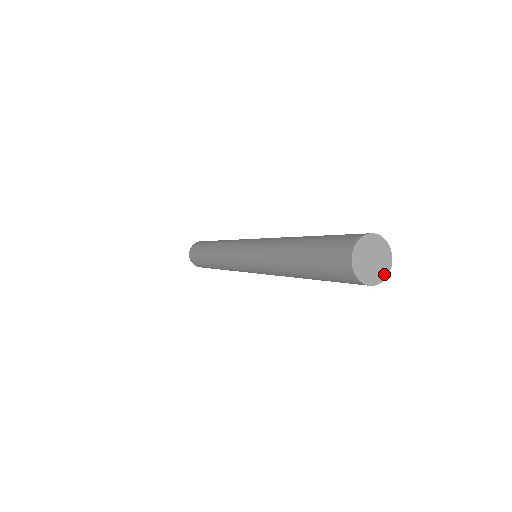
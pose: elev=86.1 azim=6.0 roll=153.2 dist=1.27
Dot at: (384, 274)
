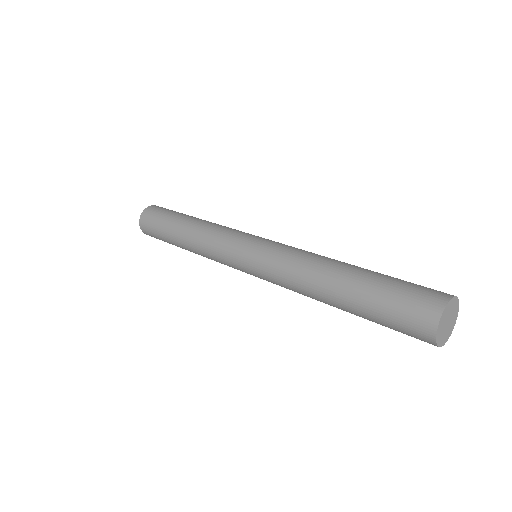
Dot at: (445, 340)
